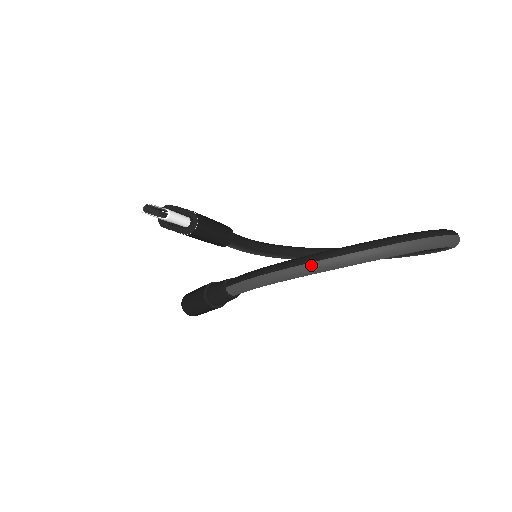
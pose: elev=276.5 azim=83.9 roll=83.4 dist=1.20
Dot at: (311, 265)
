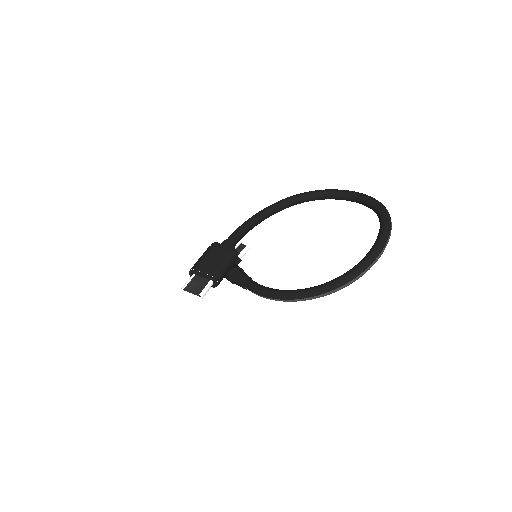
Dot at: (295, 301)
